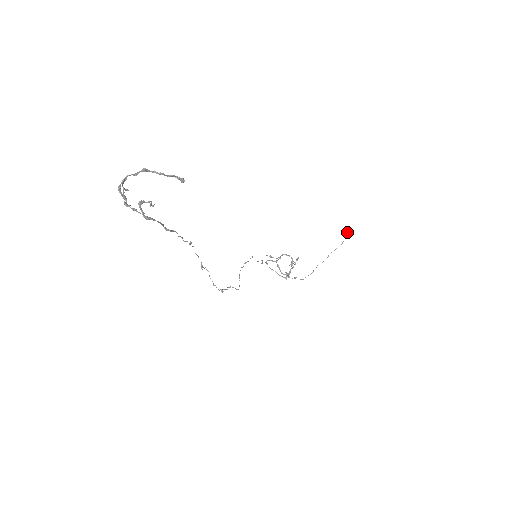
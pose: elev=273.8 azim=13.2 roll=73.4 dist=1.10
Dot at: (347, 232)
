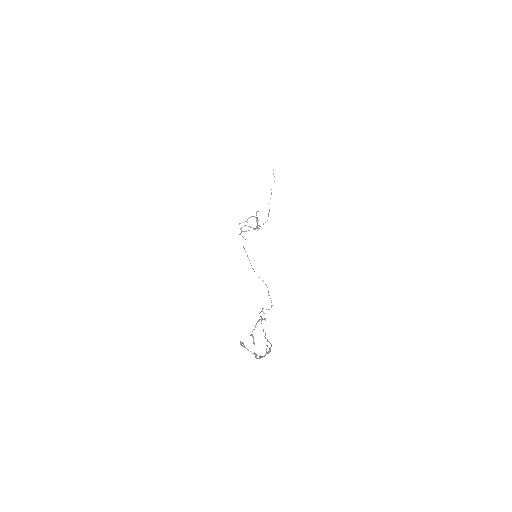
Dot at: (273, 170)
